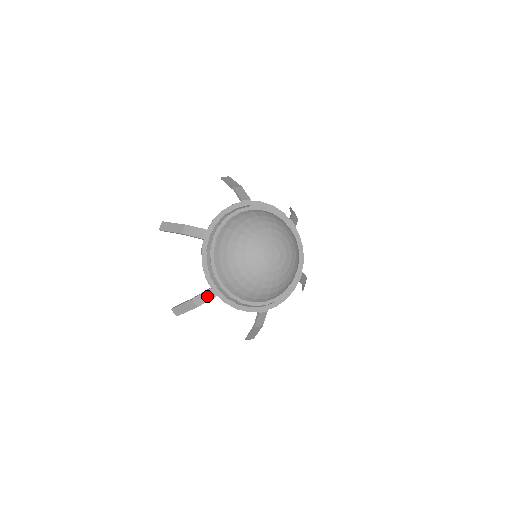
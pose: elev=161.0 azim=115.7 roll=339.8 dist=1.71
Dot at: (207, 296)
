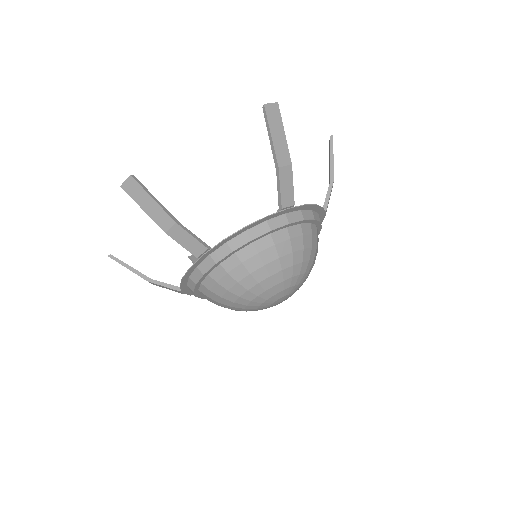
Dot at: (171, 289)
